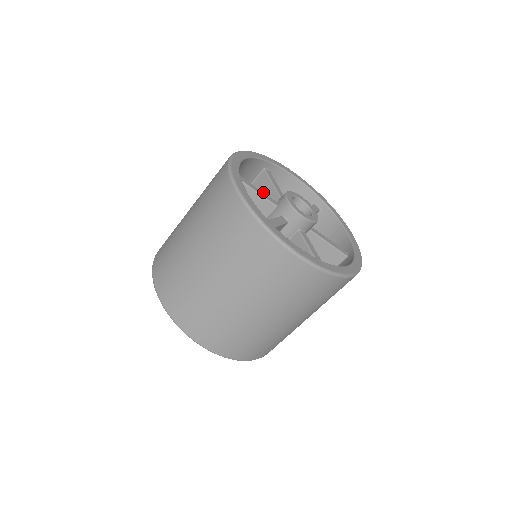
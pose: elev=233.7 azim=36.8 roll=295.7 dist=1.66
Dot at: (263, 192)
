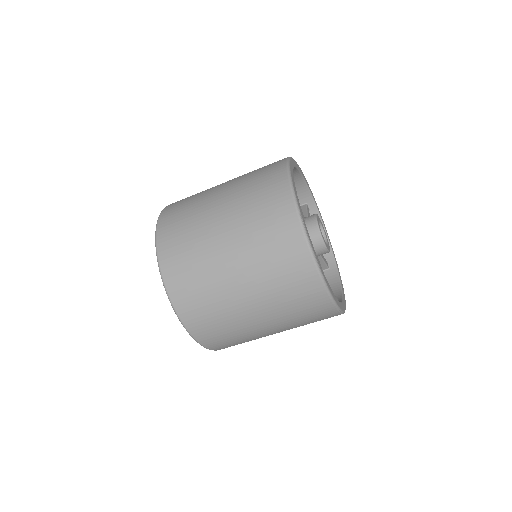
Dot at: occluded
